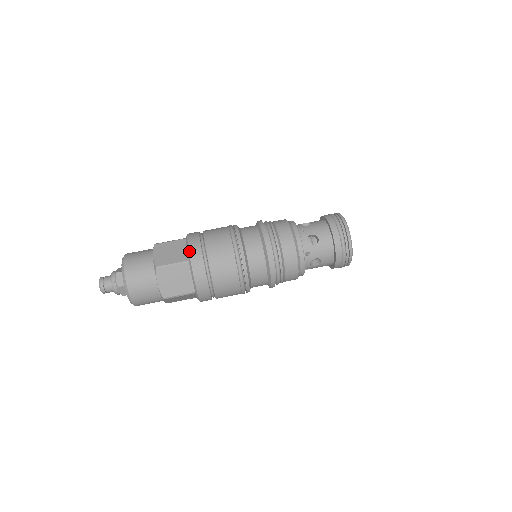
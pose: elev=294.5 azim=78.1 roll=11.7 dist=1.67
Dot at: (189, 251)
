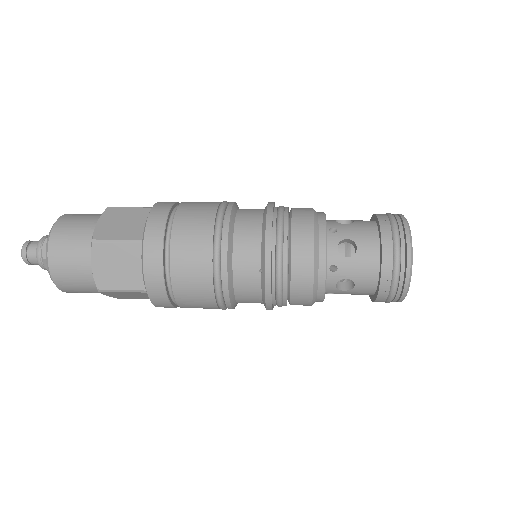
Dot at: occluded
